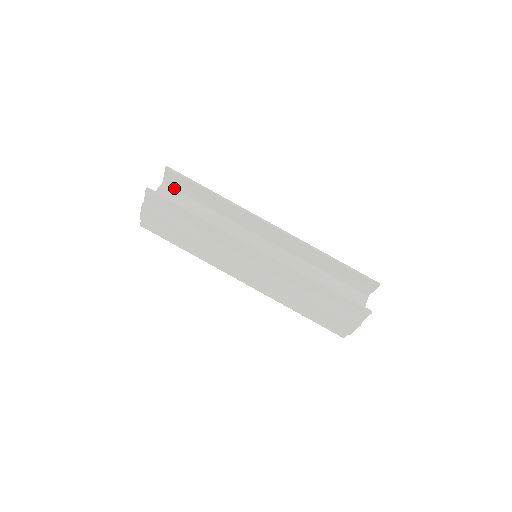
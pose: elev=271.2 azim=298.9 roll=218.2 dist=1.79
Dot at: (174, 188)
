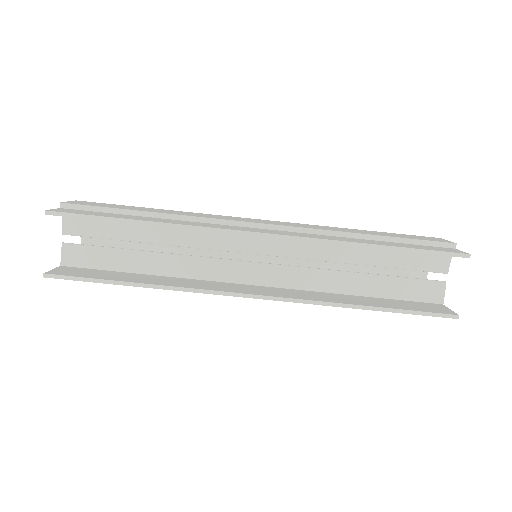
Dot at: occluded
